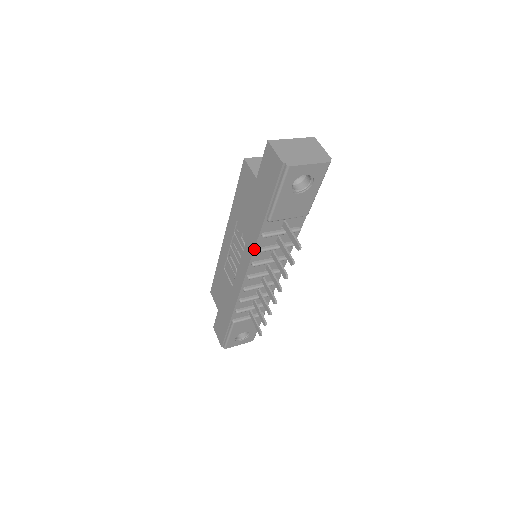
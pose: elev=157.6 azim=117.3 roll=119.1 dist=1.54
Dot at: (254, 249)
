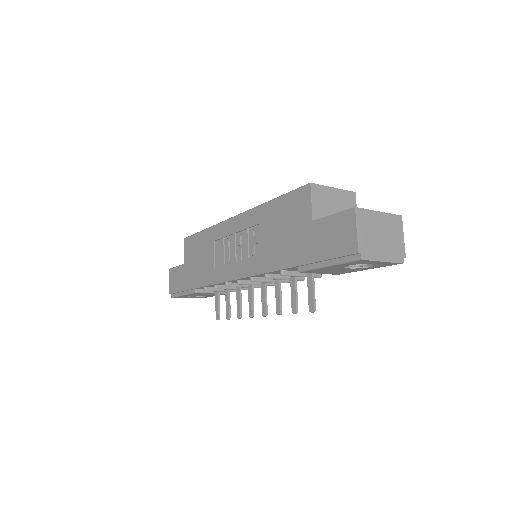
Dot at: (263, 273)
